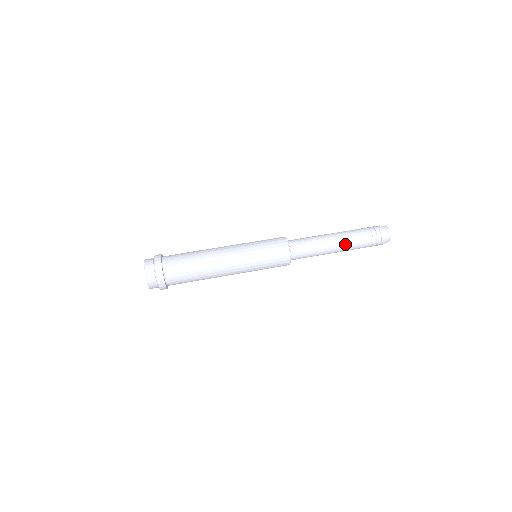
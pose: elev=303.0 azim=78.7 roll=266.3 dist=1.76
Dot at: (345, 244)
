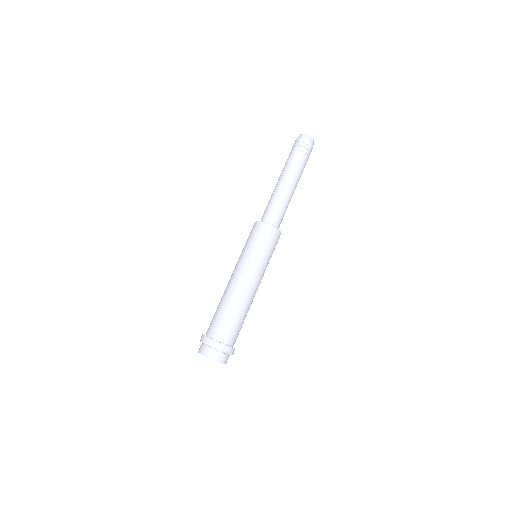
Dot at: (291, 175)
